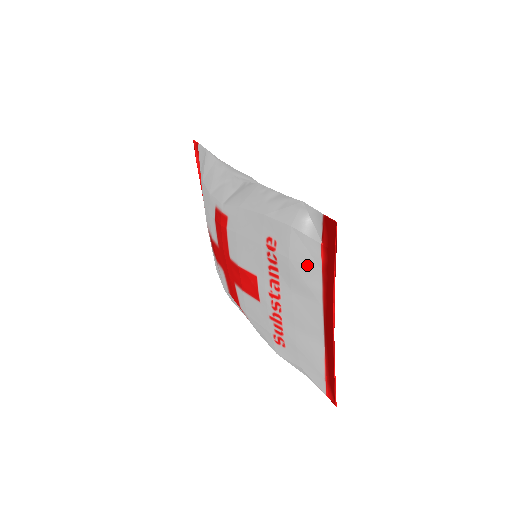
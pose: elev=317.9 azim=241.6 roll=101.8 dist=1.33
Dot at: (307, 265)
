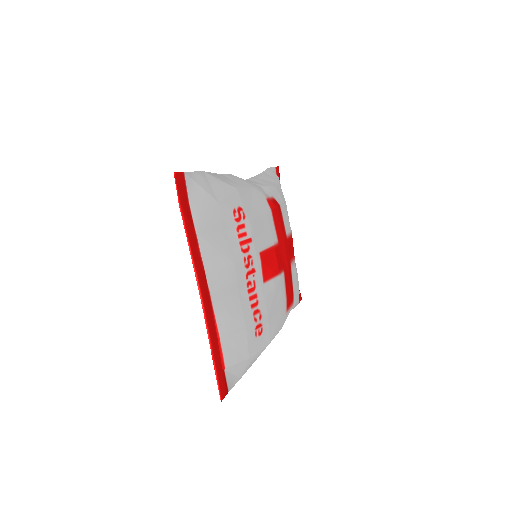
Dot at: occluded
